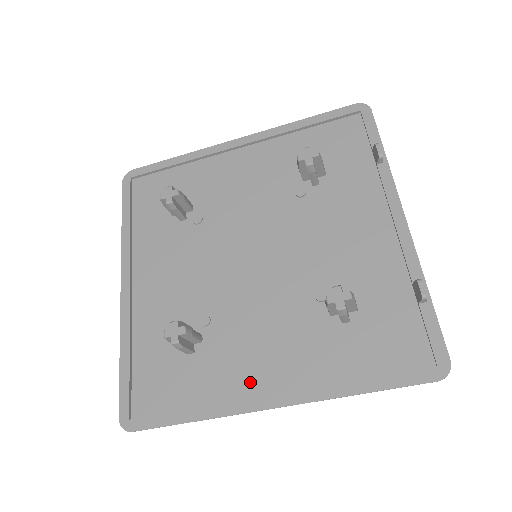
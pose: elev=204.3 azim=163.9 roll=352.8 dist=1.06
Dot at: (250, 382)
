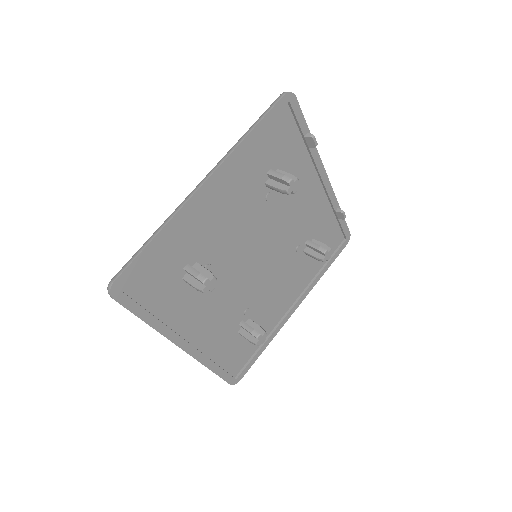
Dot at: (281, 311)
